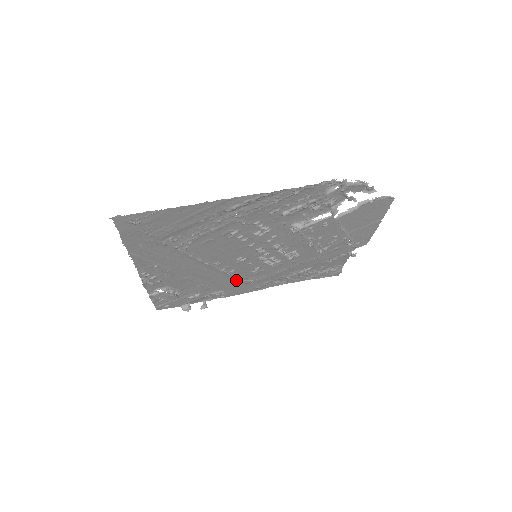
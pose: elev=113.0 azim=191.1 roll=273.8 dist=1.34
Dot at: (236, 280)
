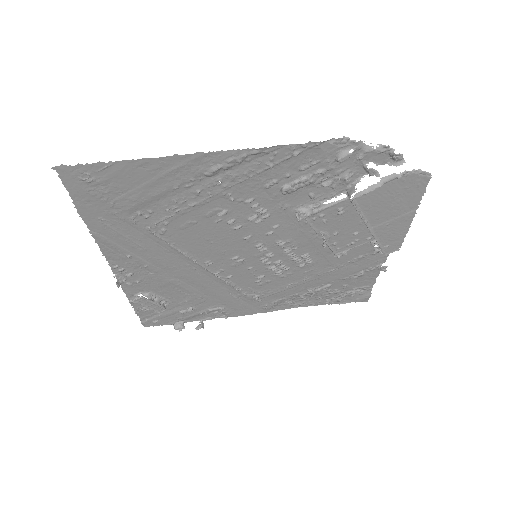
Dot at: (237, 293)
